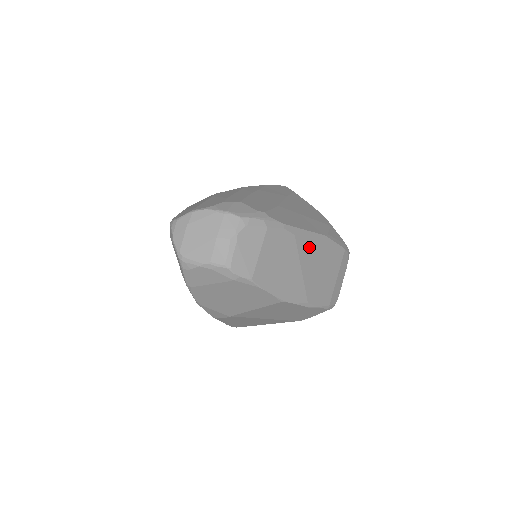
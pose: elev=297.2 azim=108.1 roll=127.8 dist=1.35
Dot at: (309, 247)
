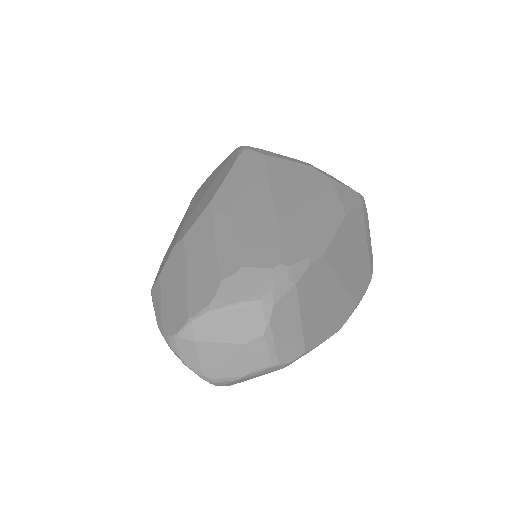
Dot at: (337, 249)
